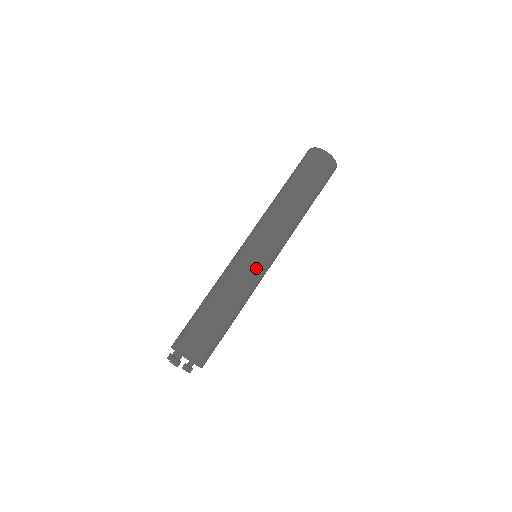
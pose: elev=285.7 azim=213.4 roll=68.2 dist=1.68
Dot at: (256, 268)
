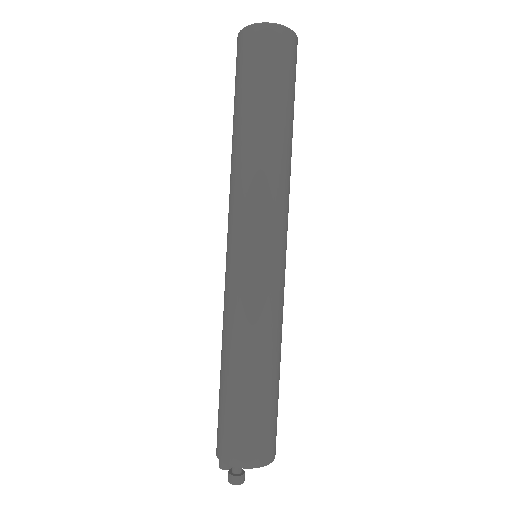
Dot at: (271, 281)
